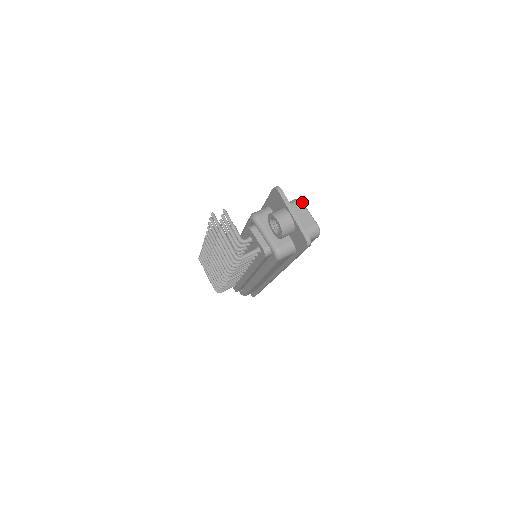
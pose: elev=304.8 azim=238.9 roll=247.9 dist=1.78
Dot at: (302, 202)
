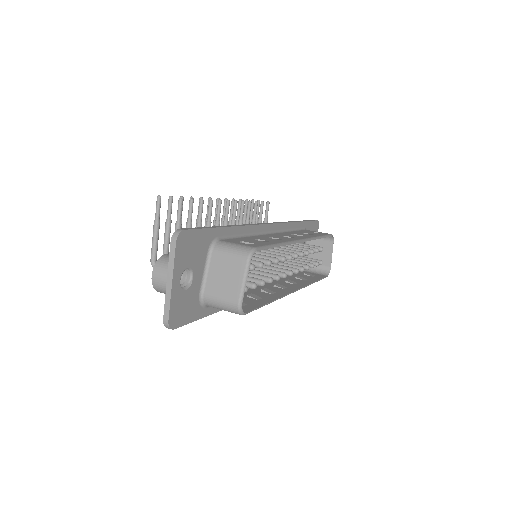
Dot at: (249, 260)
